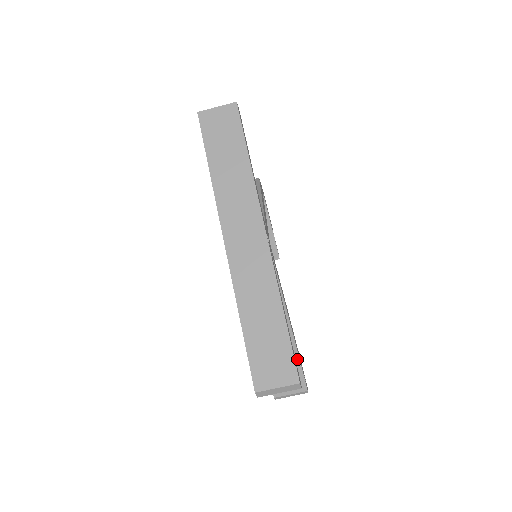
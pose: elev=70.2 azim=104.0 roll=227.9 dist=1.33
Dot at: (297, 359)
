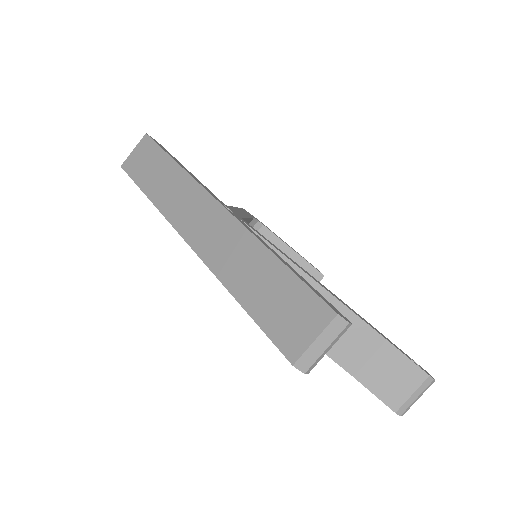
Dot at: (380, 338)
